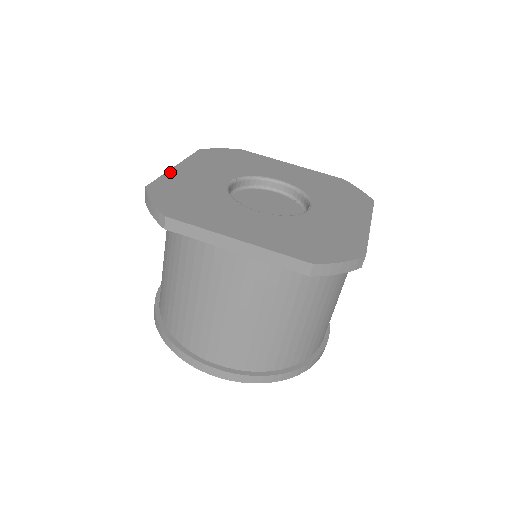
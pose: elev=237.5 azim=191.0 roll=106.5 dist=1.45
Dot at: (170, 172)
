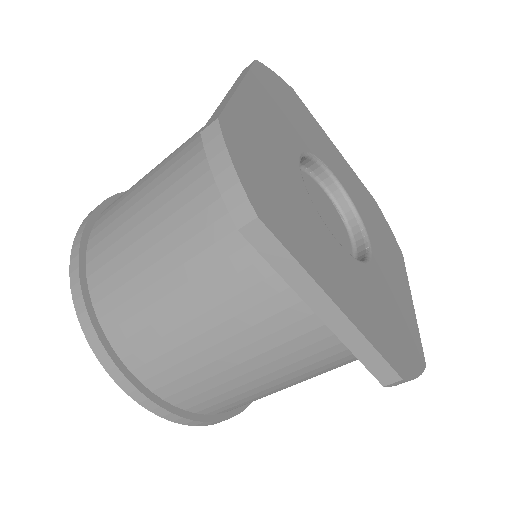
Dot at: (238, 96)
